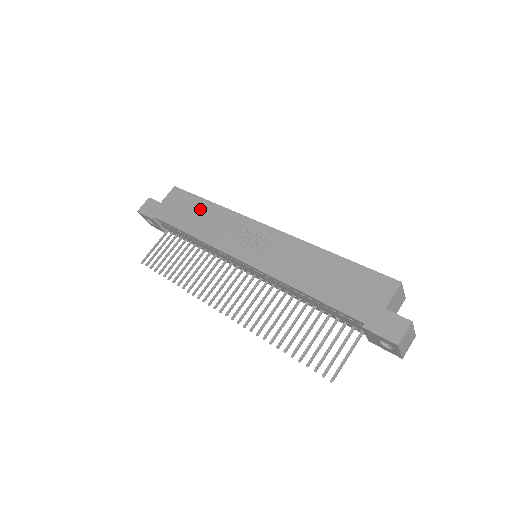
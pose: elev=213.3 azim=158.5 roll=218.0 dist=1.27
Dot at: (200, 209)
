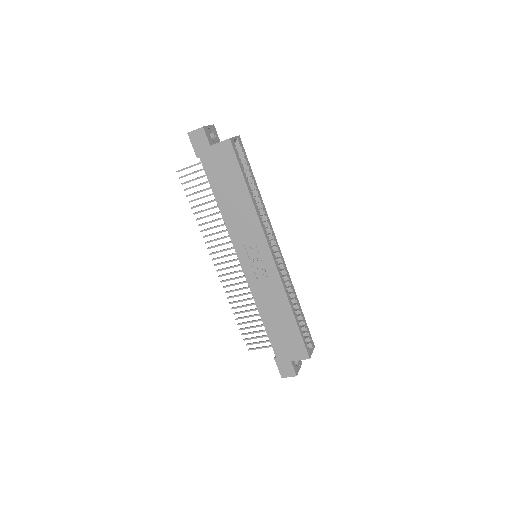
Dot at: (237, 191)
